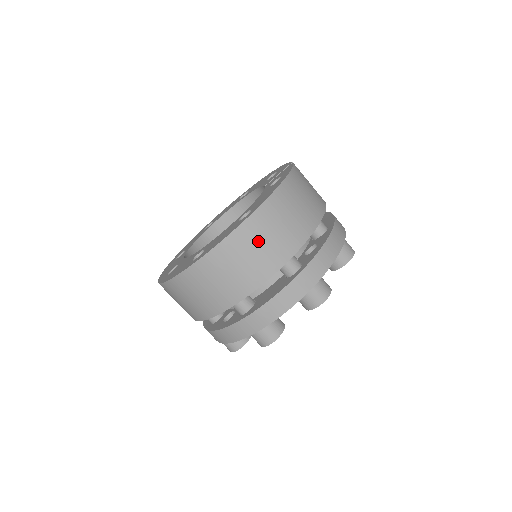
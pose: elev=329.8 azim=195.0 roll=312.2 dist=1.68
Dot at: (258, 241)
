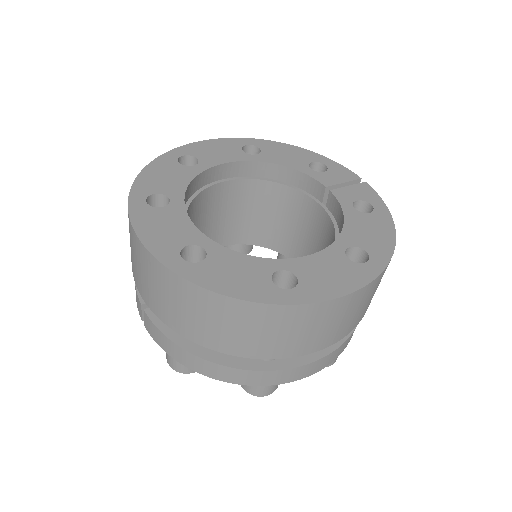
Dot at: (364, 302)
